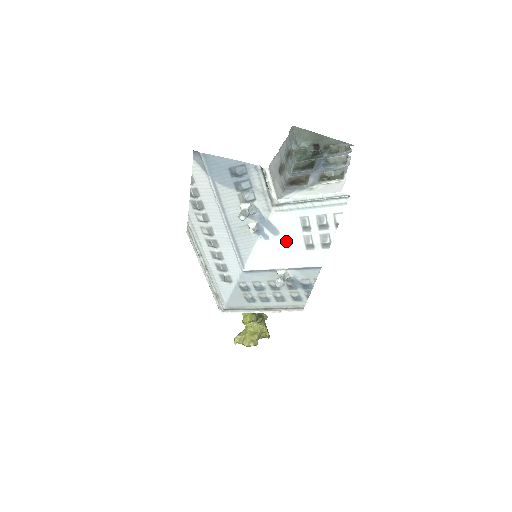
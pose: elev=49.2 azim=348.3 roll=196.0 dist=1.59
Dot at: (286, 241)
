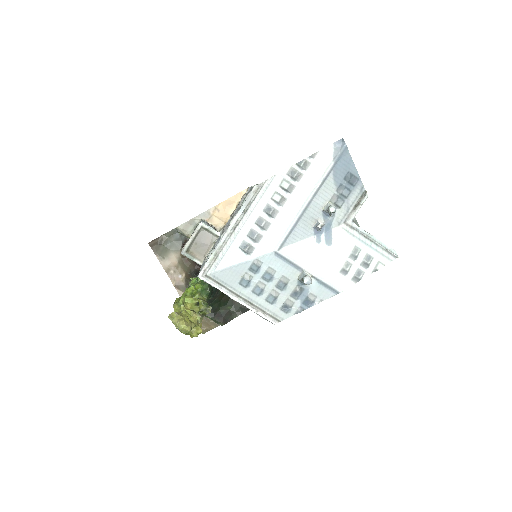
Dot at: (330, 255)
